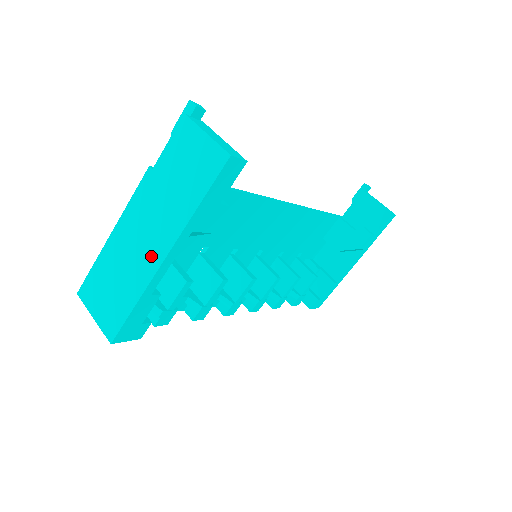
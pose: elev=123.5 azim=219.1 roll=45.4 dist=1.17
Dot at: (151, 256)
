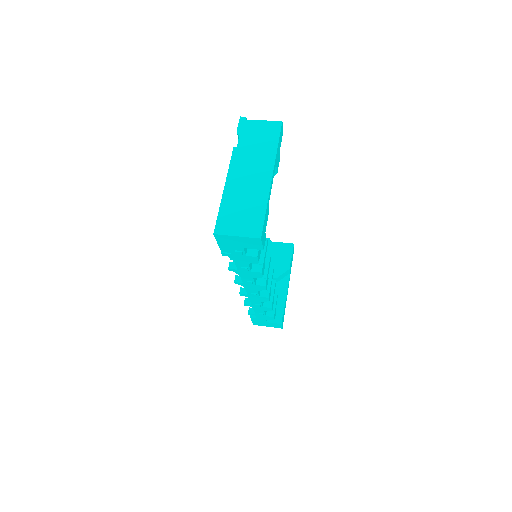
Dot at: (262, 181)
